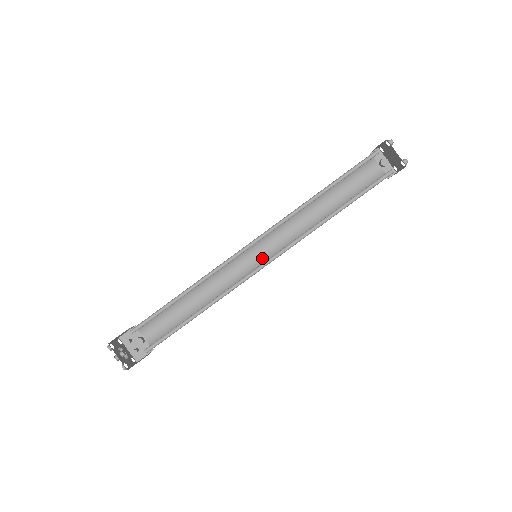
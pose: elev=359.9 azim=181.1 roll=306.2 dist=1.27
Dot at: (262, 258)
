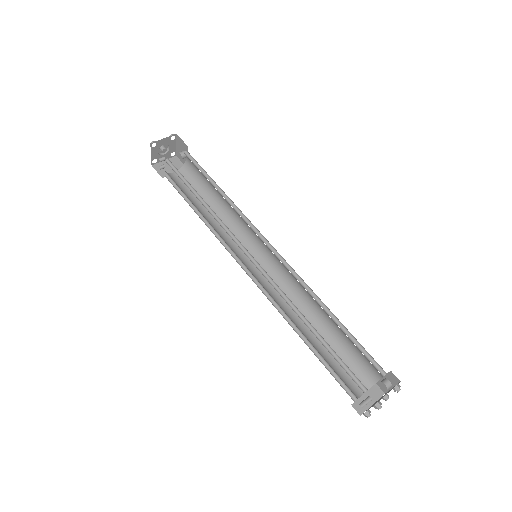
Dot at: (267, 256)
